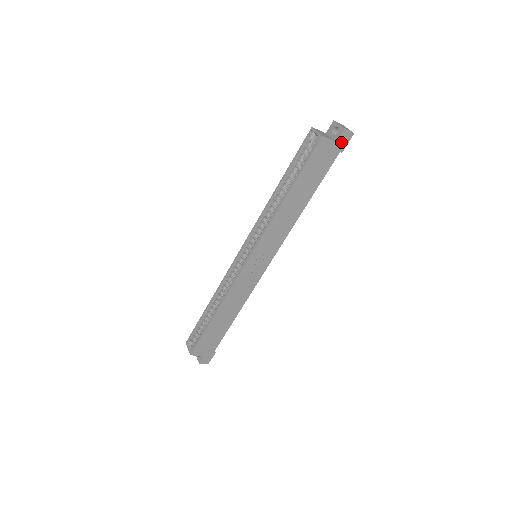
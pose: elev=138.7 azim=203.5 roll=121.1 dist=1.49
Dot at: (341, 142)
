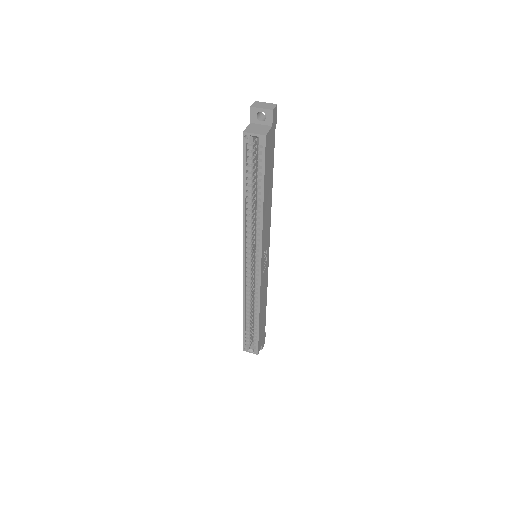
Dot at: (274, 122)
